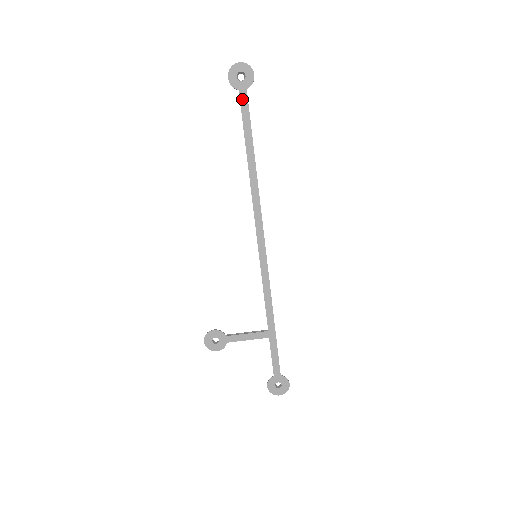
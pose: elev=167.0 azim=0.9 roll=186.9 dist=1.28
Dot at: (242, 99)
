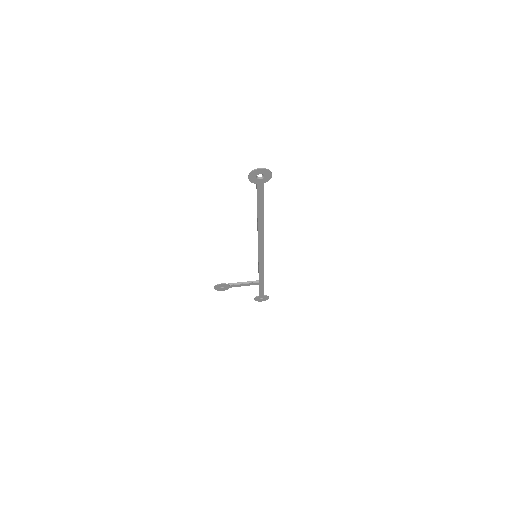
Dot at: (259, 189)
